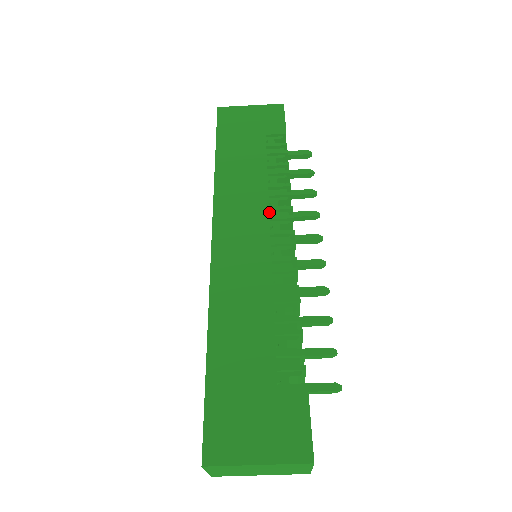
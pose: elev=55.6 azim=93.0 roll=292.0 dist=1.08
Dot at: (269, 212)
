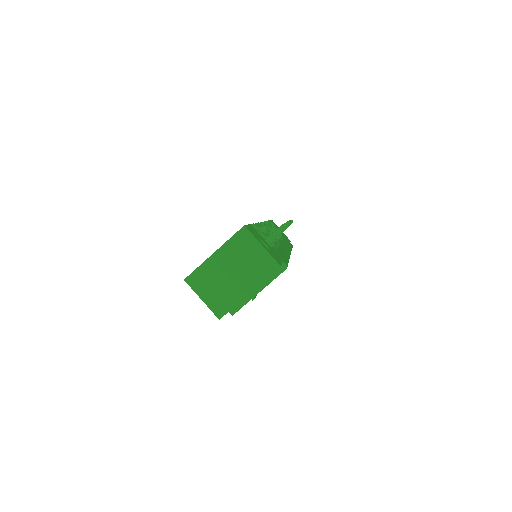
Dot at: occluded
